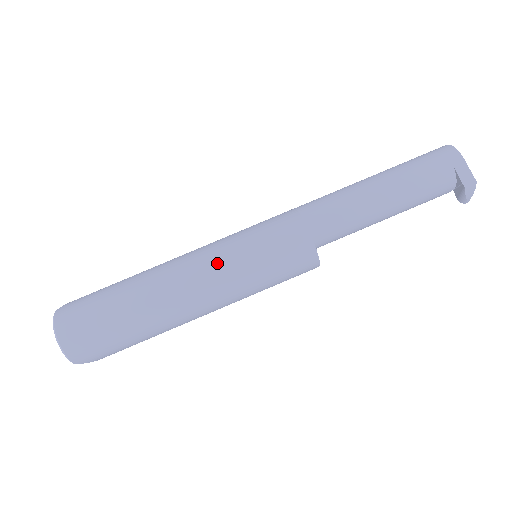
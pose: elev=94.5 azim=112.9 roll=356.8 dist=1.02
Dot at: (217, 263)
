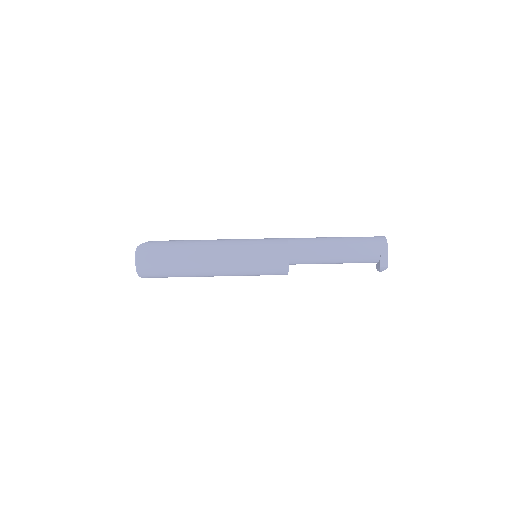
Dot at: (234, 258)
